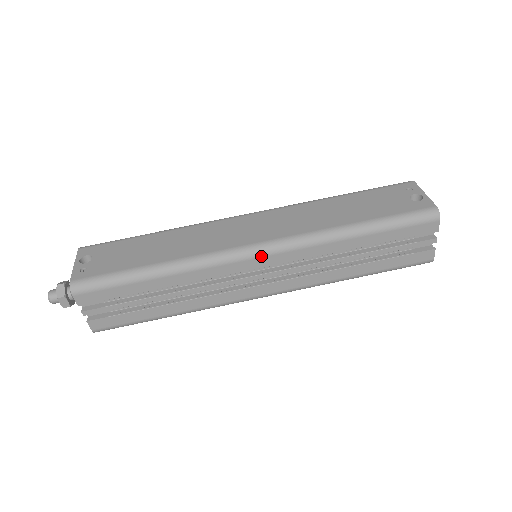
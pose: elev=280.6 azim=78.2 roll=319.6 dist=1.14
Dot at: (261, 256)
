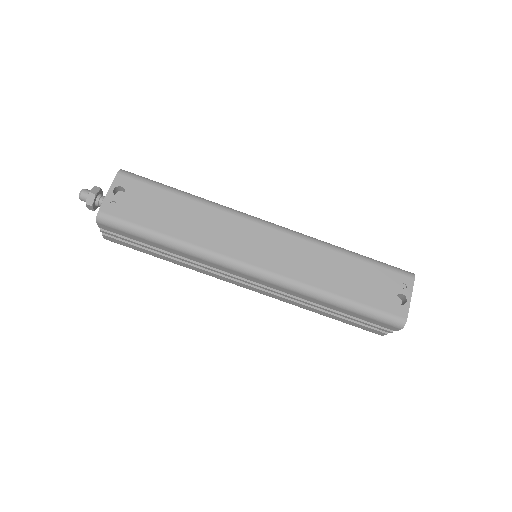
Dot at: (253, 277)
